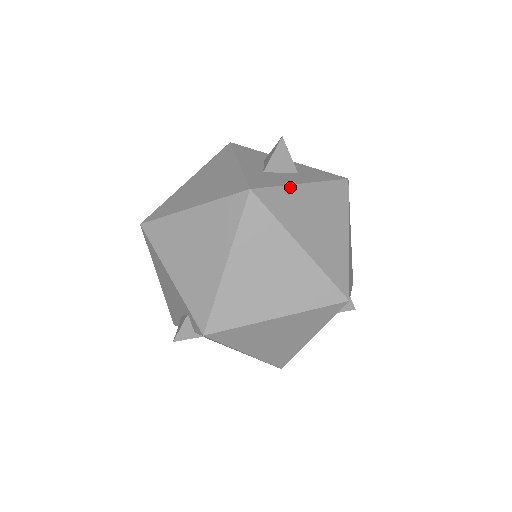
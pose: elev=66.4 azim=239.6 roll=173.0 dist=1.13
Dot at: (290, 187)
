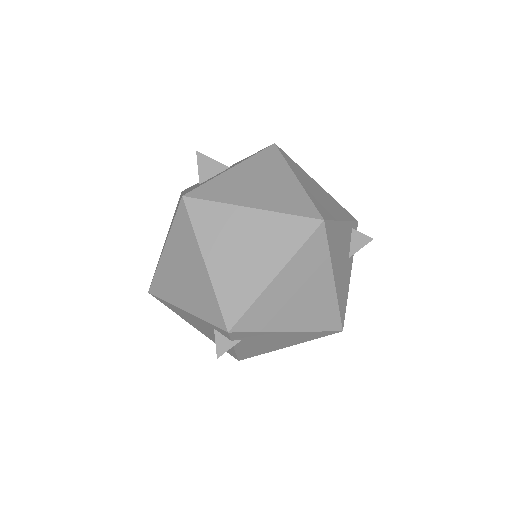
Dot at: (219, 176)
